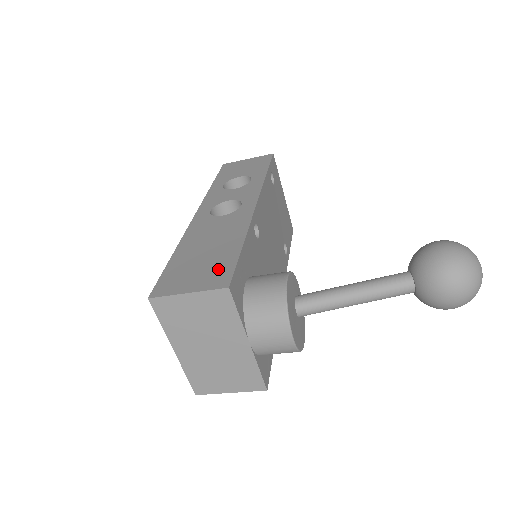
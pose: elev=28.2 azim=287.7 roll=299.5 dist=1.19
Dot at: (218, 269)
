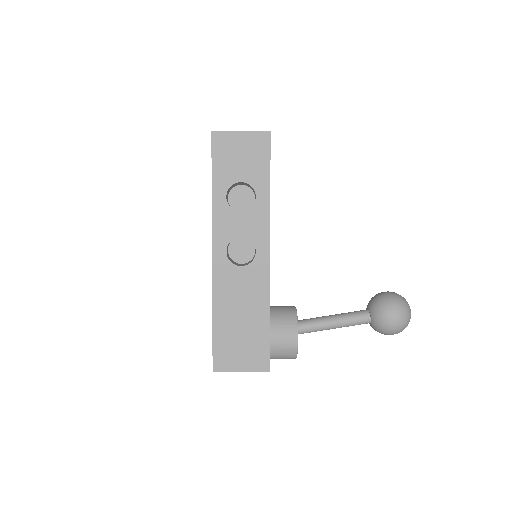
Dot at: (257, 349)
